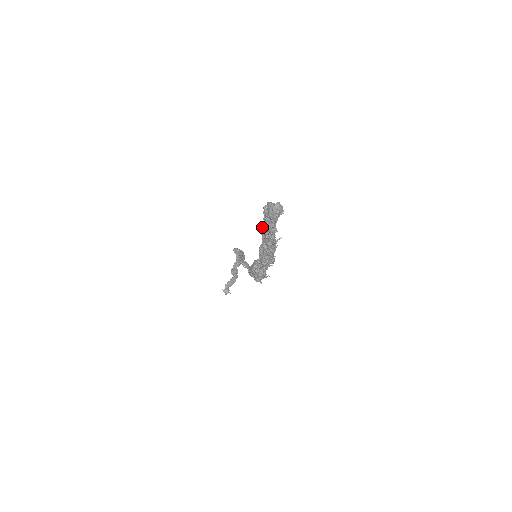
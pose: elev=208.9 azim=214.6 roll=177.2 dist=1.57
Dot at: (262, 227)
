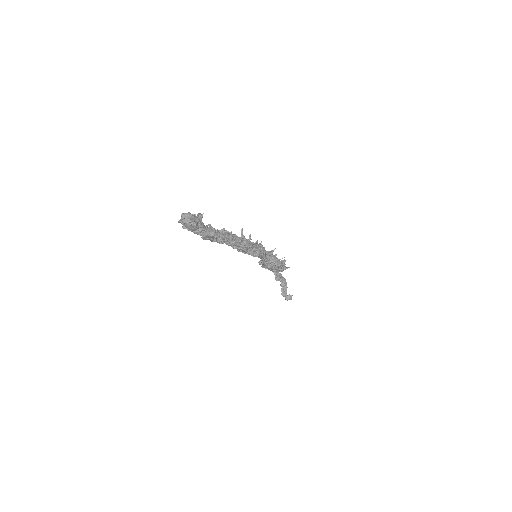
Dot at: occluded
